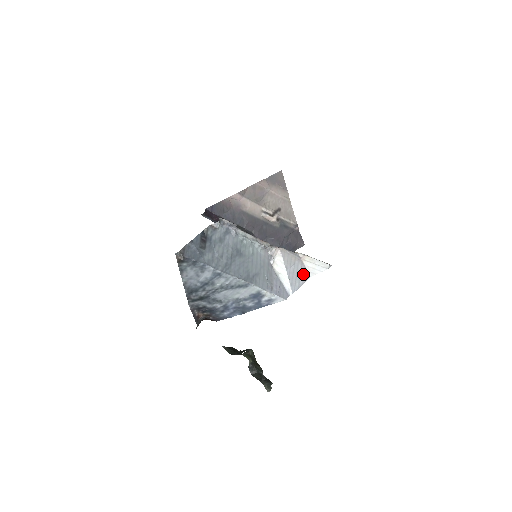
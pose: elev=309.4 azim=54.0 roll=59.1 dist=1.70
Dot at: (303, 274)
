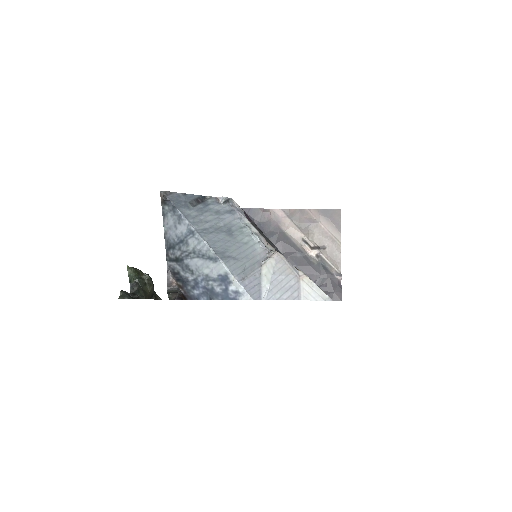
Dot at: (292, 291)
